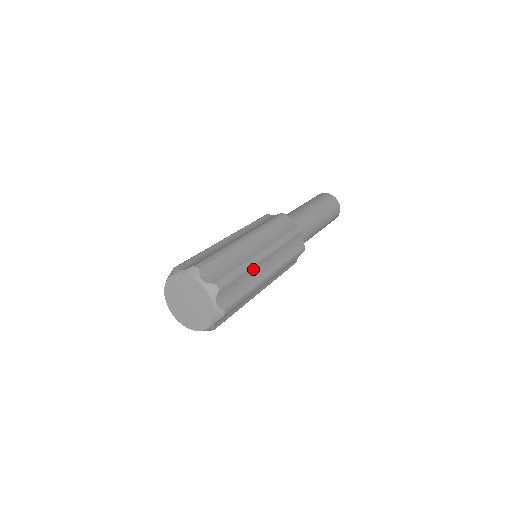
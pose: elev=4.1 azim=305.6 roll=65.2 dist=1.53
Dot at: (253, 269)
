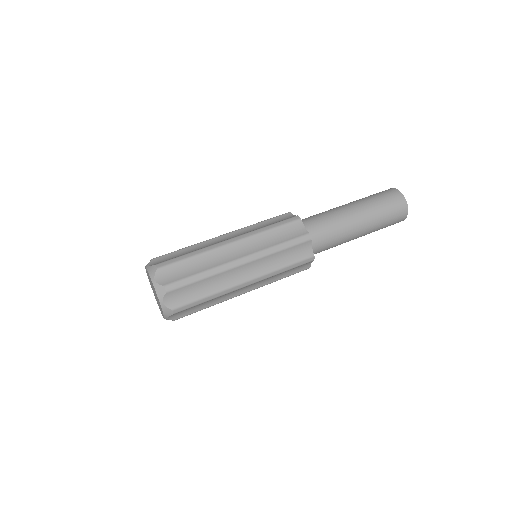
Dot at: (212, 254)
